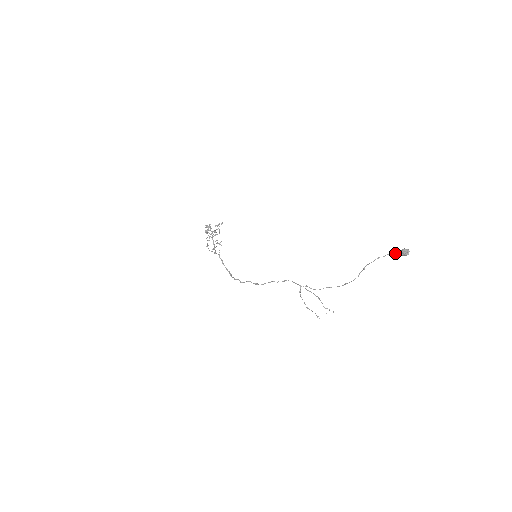
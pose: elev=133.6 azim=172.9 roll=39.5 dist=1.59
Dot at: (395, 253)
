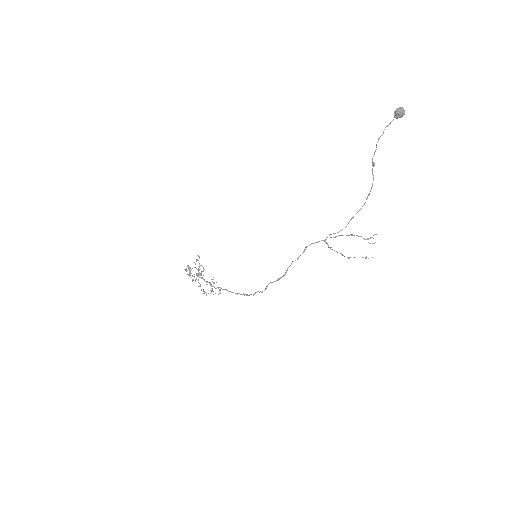
Dot at: (391, 121)
